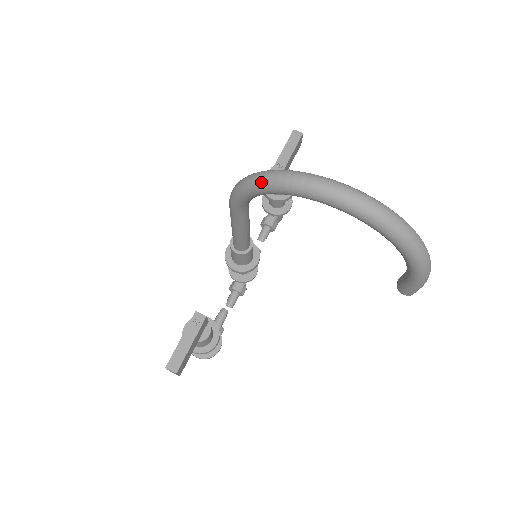
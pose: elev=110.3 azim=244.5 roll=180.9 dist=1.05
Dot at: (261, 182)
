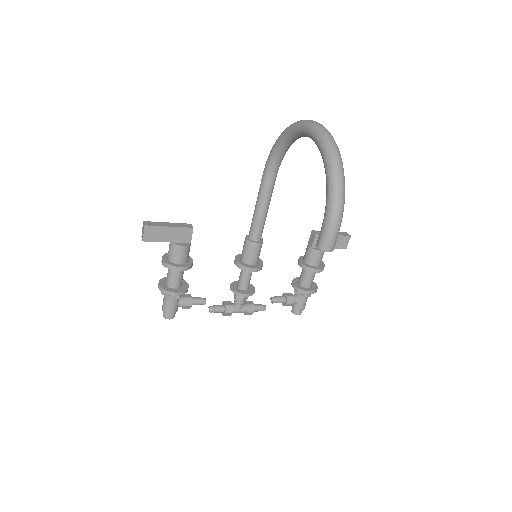
Dot at: (285, 130)
